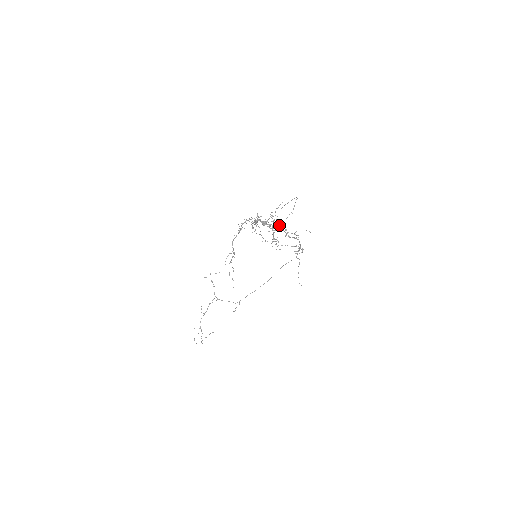
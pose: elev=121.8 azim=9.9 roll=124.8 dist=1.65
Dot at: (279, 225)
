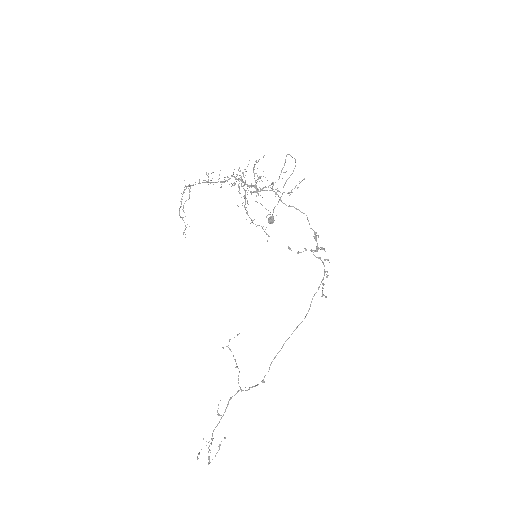
Dot at: occluded
